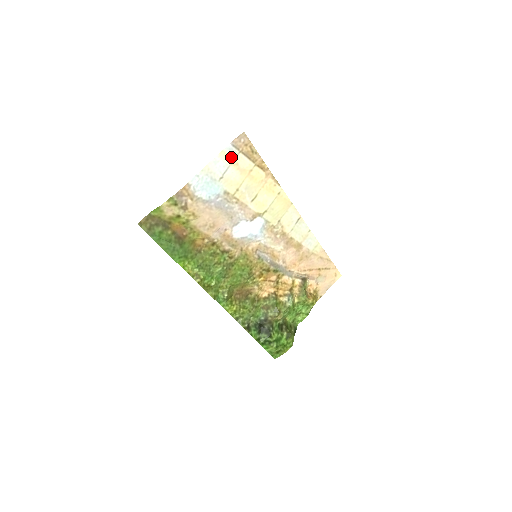
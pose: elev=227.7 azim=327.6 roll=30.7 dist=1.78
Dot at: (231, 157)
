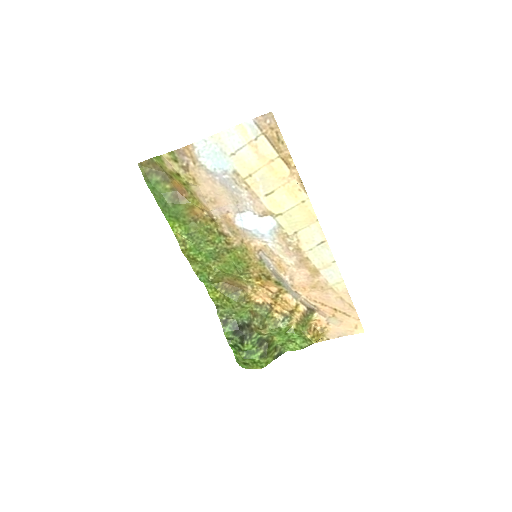
Dot at: (250, 135)
